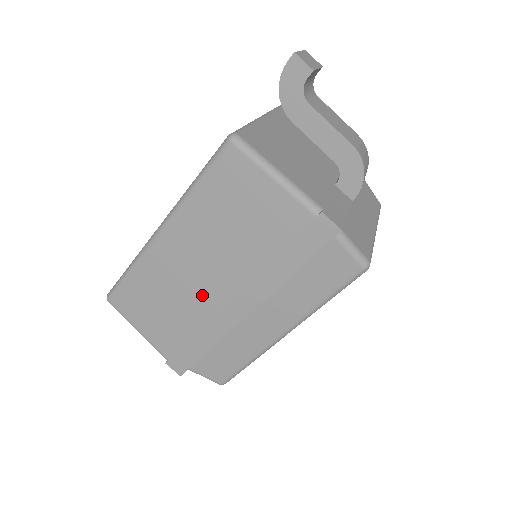
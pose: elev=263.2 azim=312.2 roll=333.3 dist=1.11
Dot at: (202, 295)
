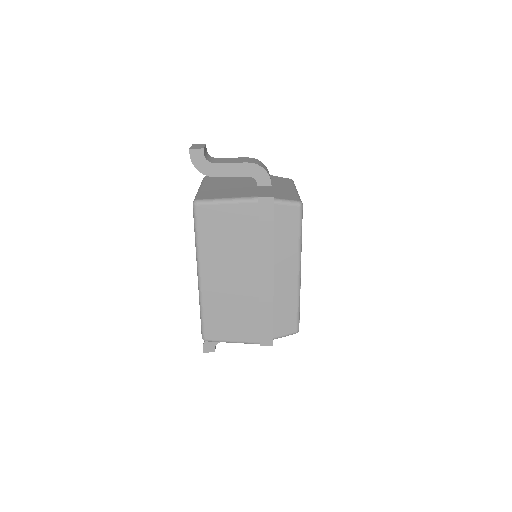
Dot at: (245, 289)
